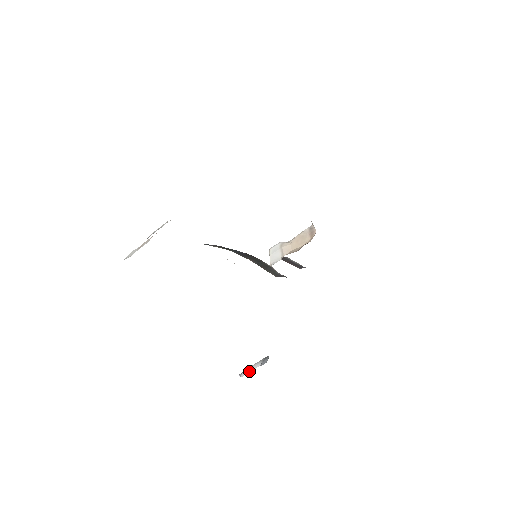
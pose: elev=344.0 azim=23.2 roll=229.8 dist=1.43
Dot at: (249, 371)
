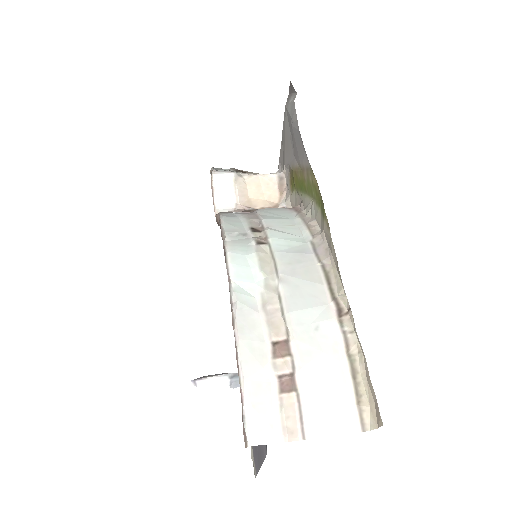
Dot at: (212, 386)
